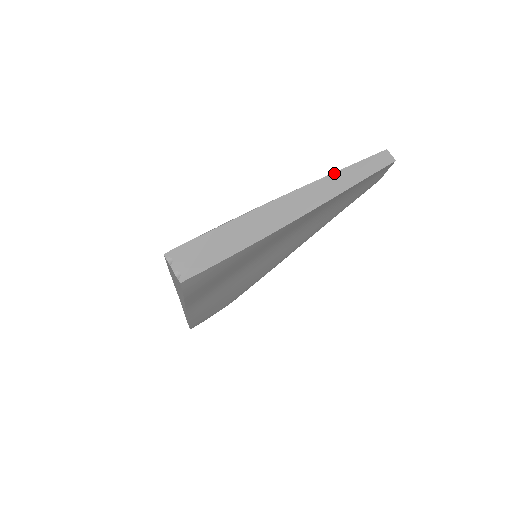
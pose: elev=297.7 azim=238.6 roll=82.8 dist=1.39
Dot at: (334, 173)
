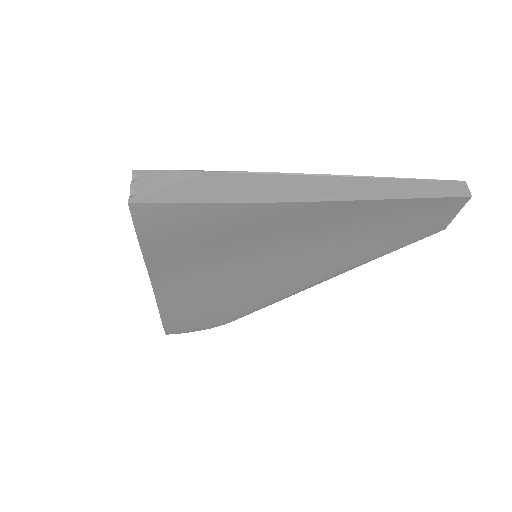
Dot at: (382, 177)
